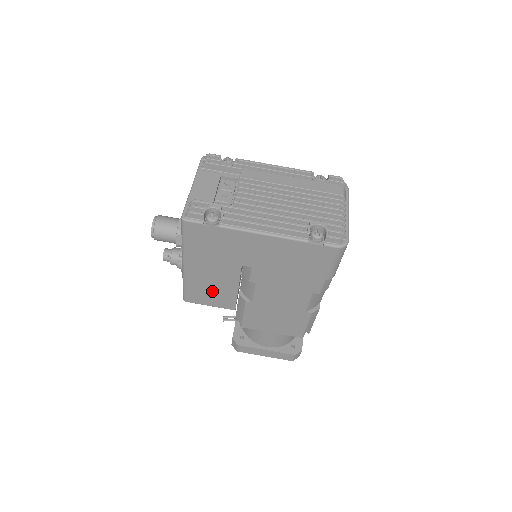
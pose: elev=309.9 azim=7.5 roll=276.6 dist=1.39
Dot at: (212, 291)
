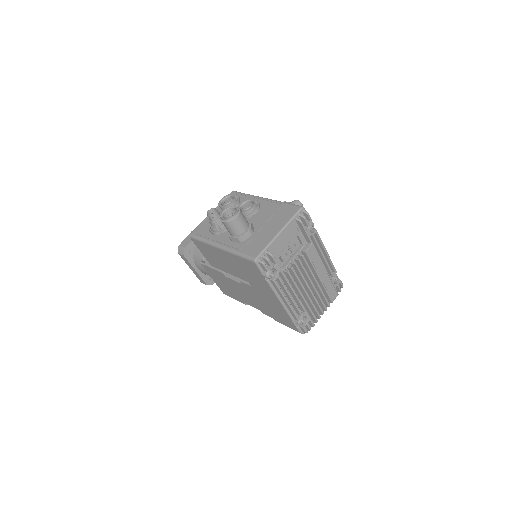
Dot at: (214, 257)
